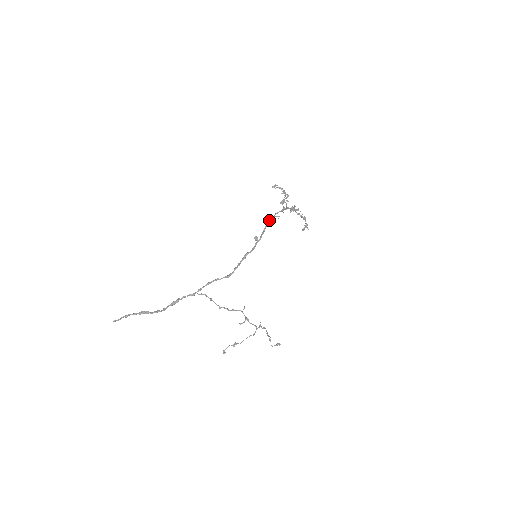
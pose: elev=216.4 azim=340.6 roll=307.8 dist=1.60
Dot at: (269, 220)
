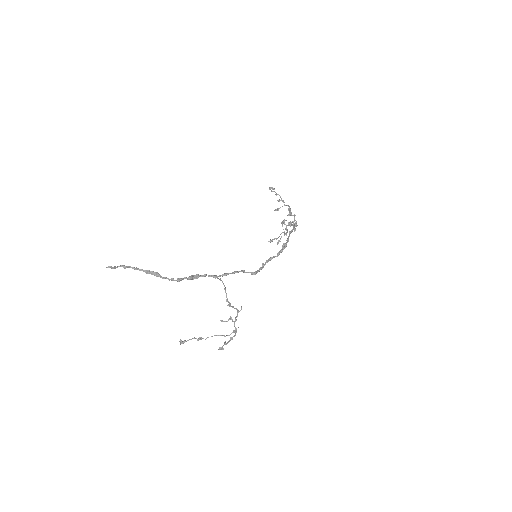
Dot at: (291, 230)
